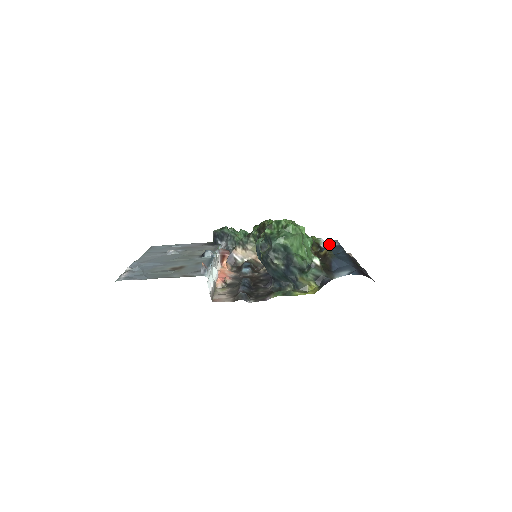
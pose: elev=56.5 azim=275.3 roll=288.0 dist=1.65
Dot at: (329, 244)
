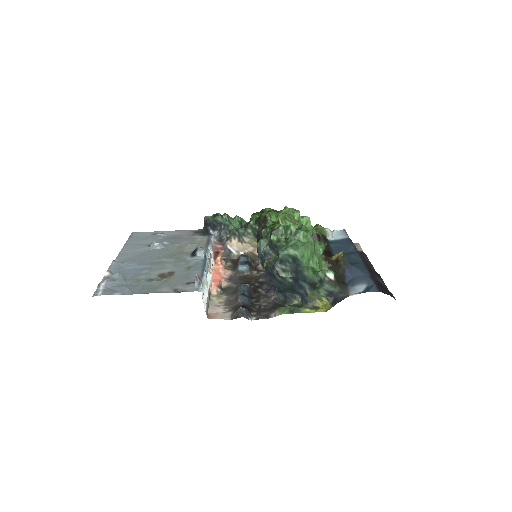
Dot at: (336, 235)
